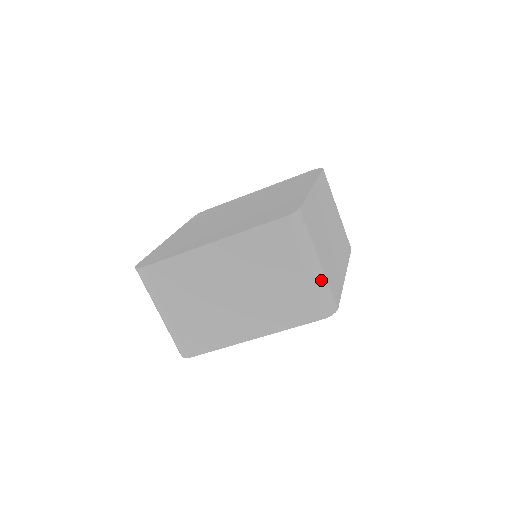
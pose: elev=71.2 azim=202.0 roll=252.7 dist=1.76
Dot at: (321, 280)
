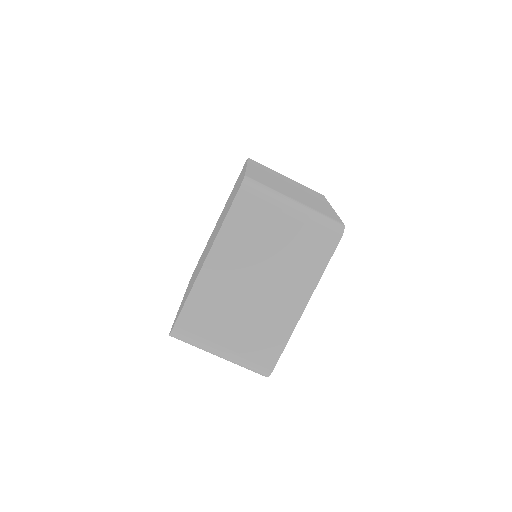
Dot at: (310, 213)
